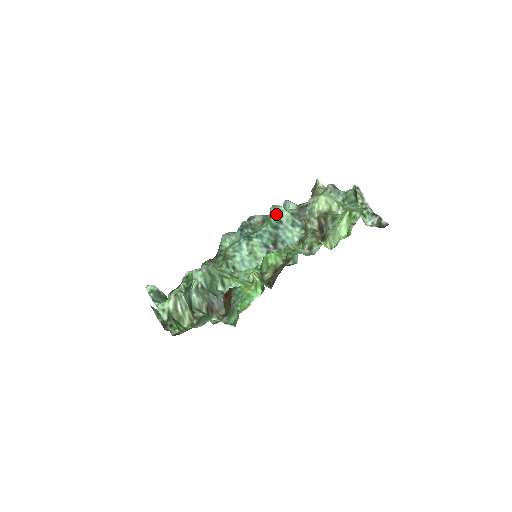
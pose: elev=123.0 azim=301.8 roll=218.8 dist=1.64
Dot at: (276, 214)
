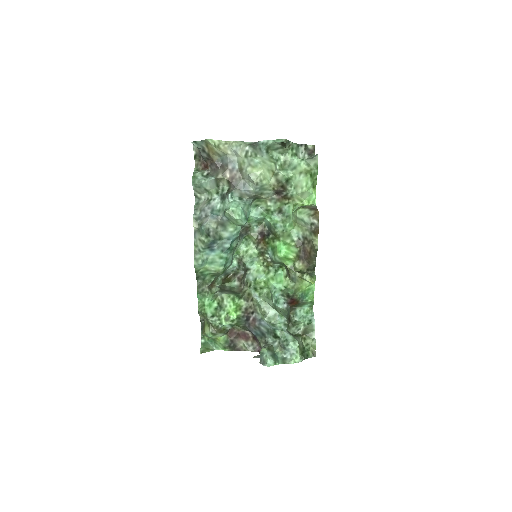
Dot at: (246, 218)
